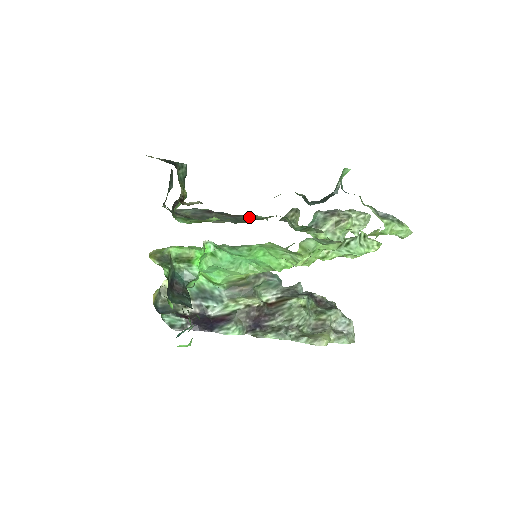
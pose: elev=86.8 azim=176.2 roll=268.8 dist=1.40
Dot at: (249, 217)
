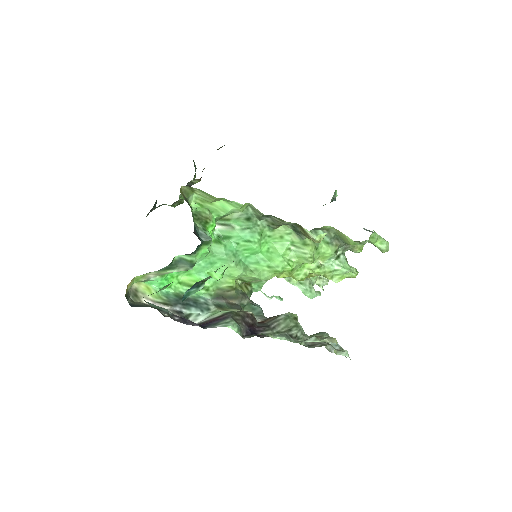
Dot at: occluded
